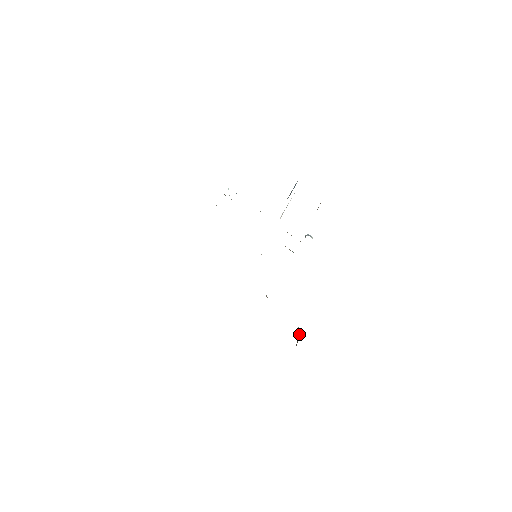
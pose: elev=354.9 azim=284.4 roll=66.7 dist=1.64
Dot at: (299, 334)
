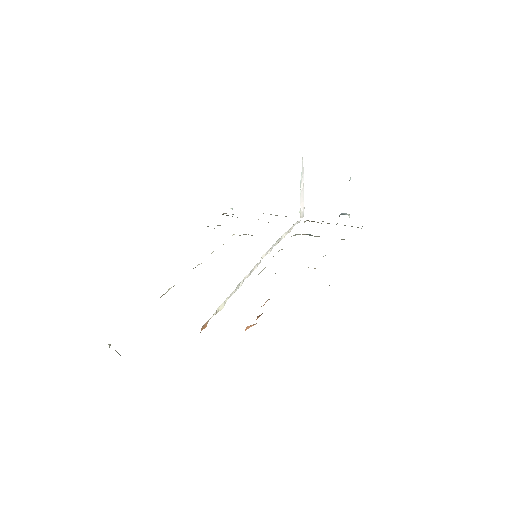
Dot at: occluded
